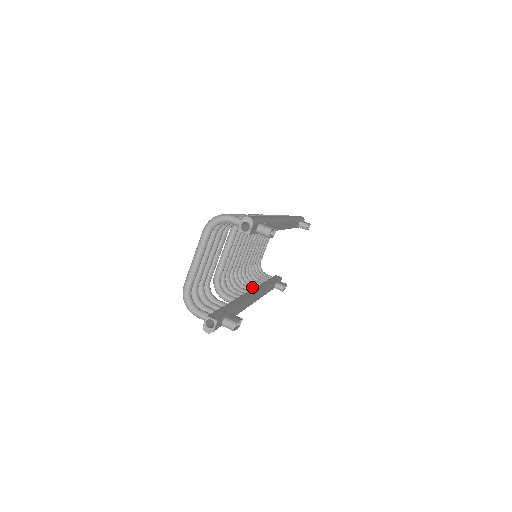
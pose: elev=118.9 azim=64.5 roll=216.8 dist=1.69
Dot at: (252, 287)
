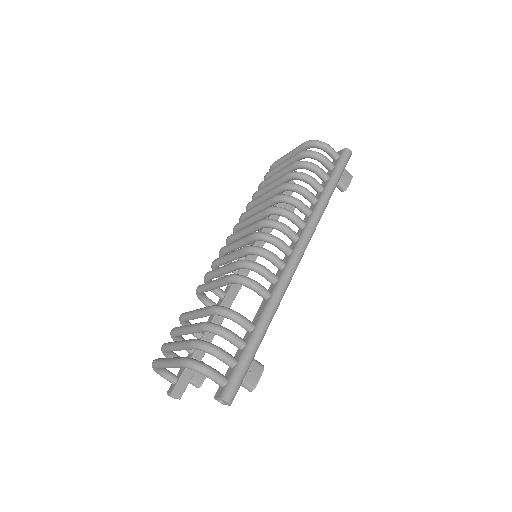
Dot at: occluded
